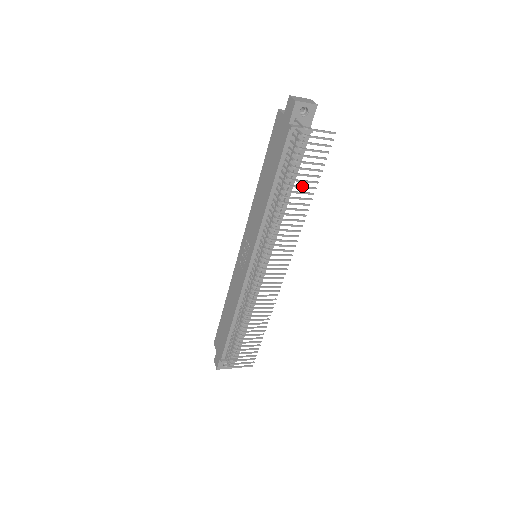
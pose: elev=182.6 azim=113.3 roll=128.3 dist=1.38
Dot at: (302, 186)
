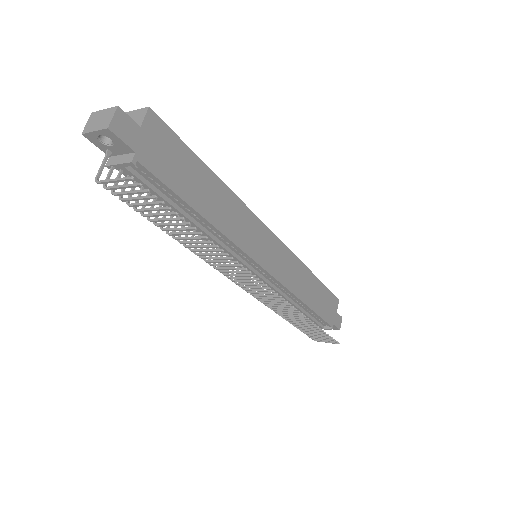
Dot at: (176, 229)
